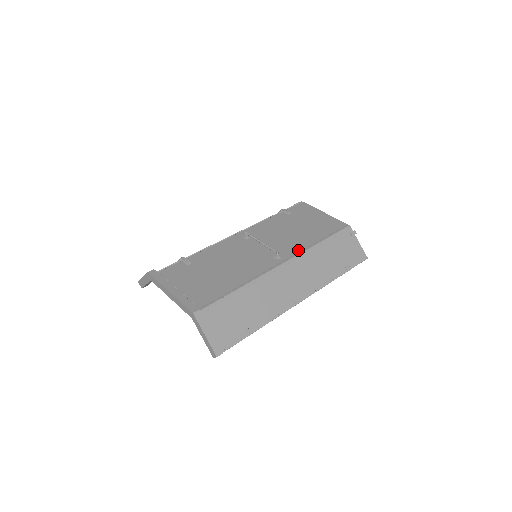
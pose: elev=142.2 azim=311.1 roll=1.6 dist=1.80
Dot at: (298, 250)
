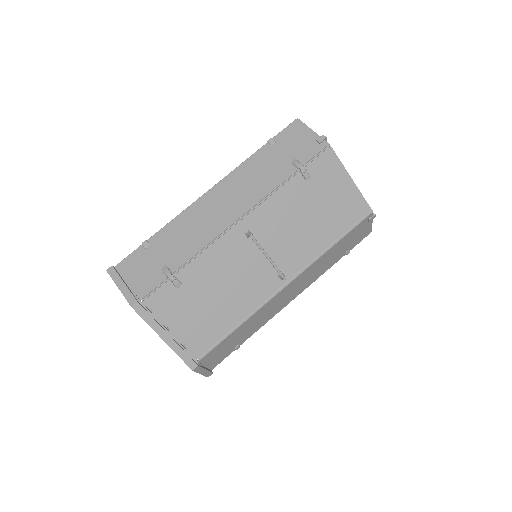
Dot at: (306, 261)
